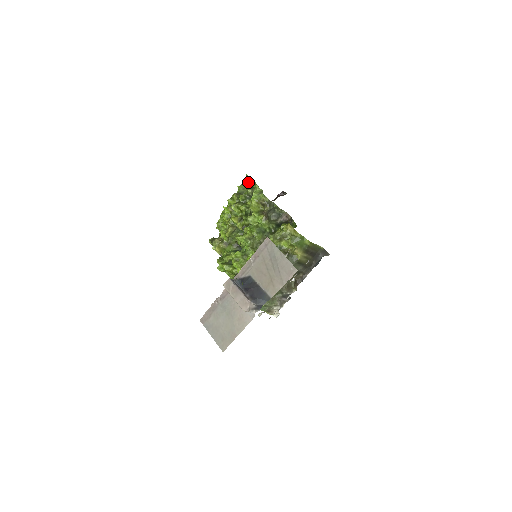
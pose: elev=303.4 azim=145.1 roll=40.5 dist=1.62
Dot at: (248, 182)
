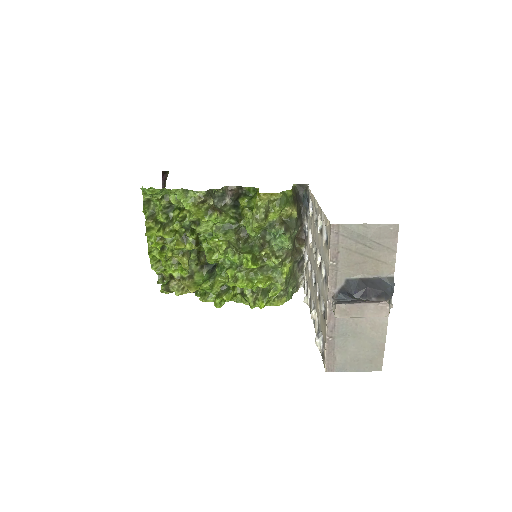
Dot at: (149, 196)
